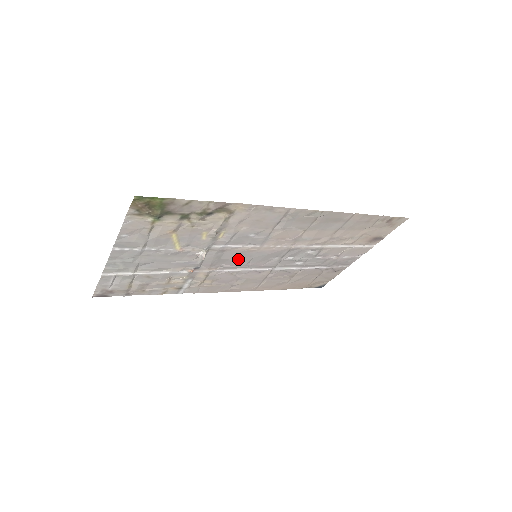
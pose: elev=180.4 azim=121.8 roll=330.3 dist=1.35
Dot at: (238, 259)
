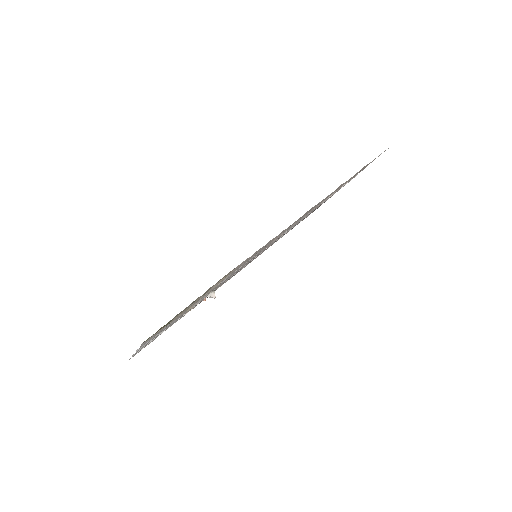
Dot at: (241, 268)
